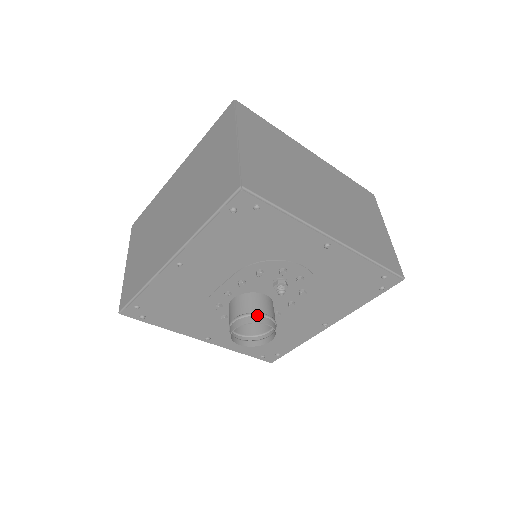
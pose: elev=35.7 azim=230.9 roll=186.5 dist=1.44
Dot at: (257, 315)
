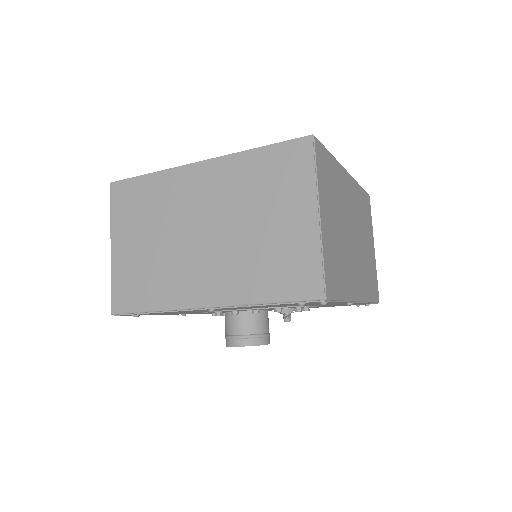
Dot at: (261, 337)
